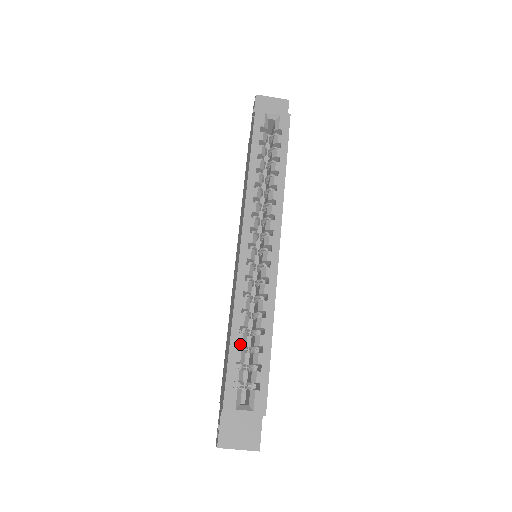
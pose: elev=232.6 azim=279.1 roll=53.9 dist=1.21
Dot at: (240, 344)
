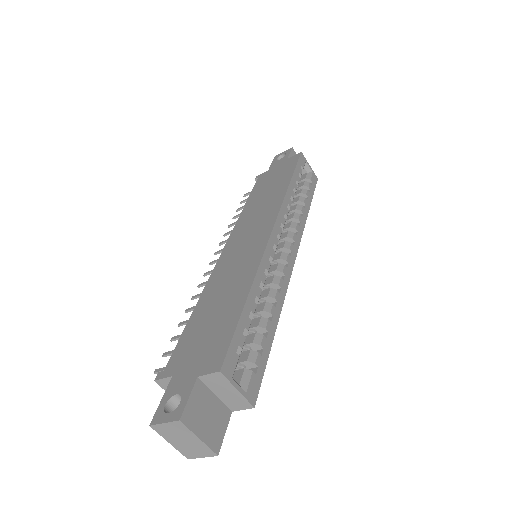
Dot at: occluded
